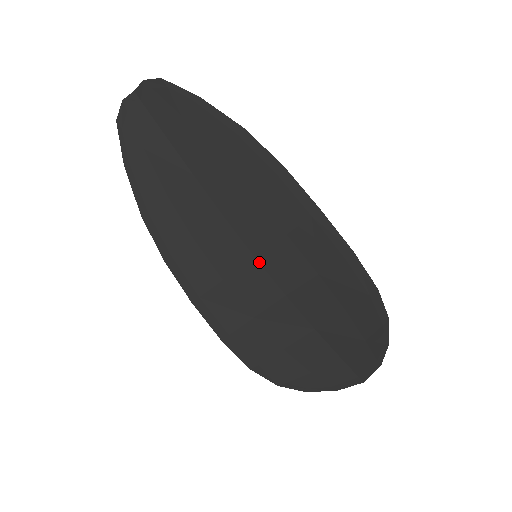
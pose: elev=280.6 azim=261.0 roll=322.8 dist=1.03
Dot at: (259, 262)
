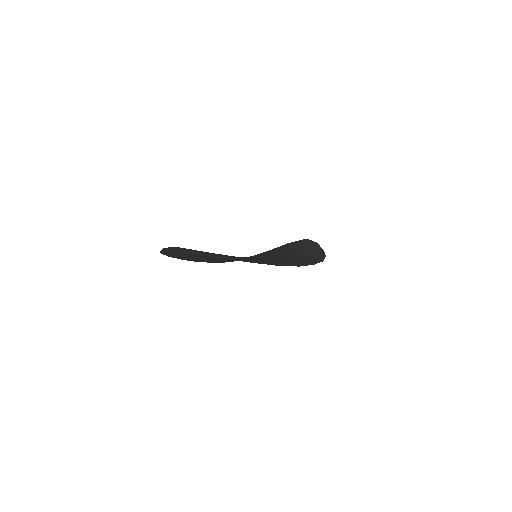
Dot at: occluded
